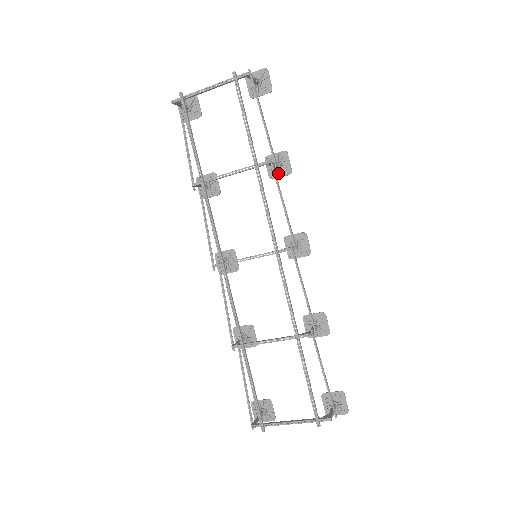
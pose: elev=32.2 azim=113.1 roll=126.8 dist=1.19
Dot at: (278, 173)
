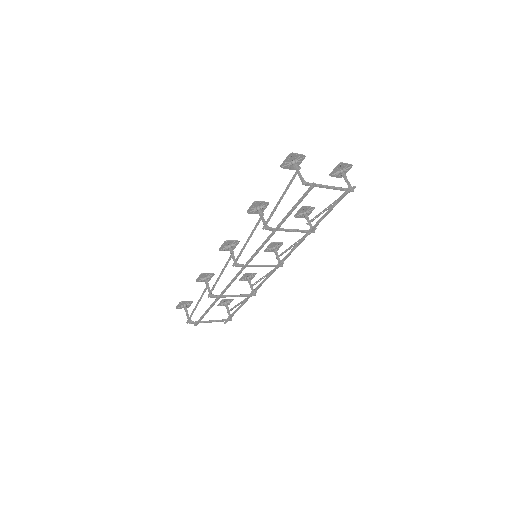
Dot at: (300, 216)
